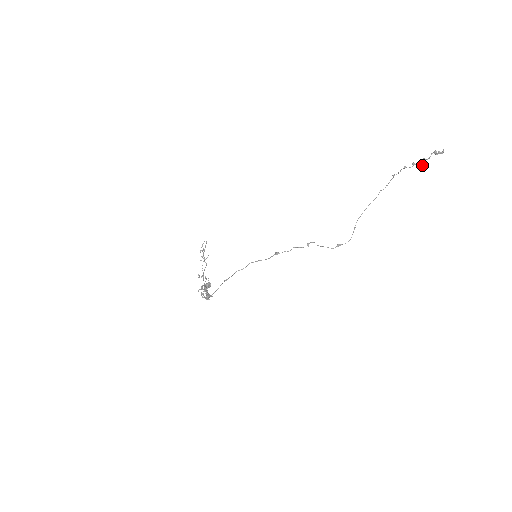
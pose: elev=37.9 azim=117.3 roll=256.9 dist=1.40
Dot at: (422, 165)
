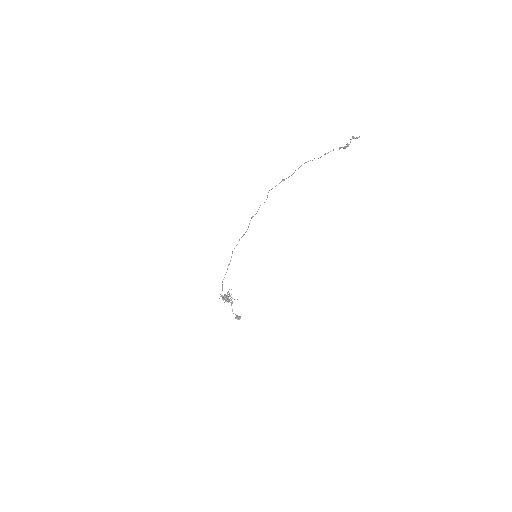
Dot at: occluded
